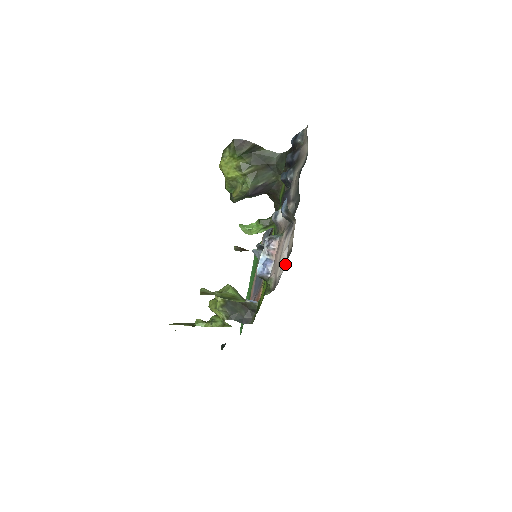
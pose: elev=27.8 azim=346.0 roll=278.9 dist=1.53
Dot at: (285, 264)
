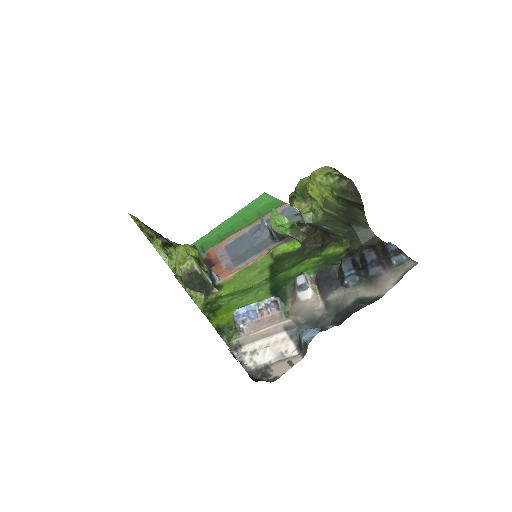
Dot at: (257, 373)
